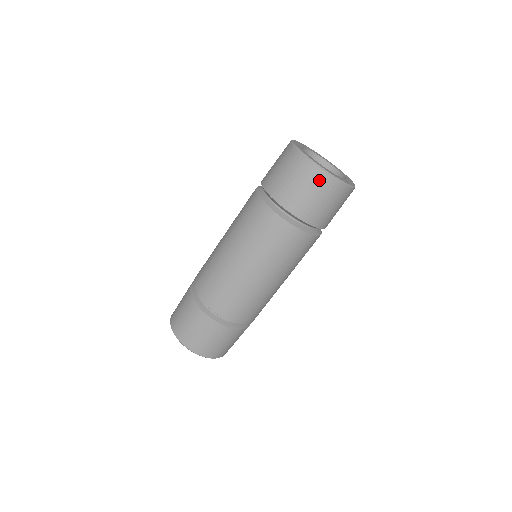
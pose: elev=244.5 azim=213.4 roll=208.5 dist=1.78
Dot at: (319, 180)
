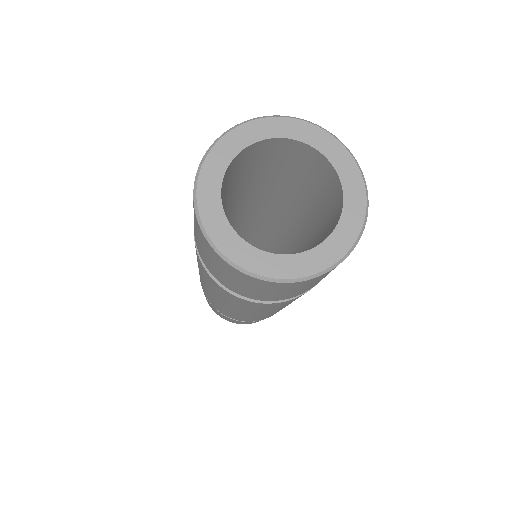
Dot at: (320, 278)
